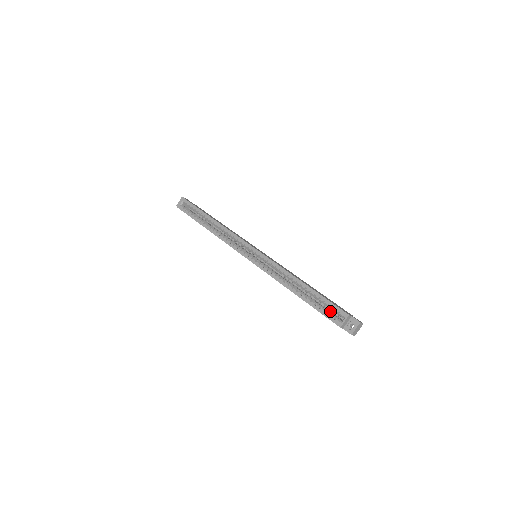
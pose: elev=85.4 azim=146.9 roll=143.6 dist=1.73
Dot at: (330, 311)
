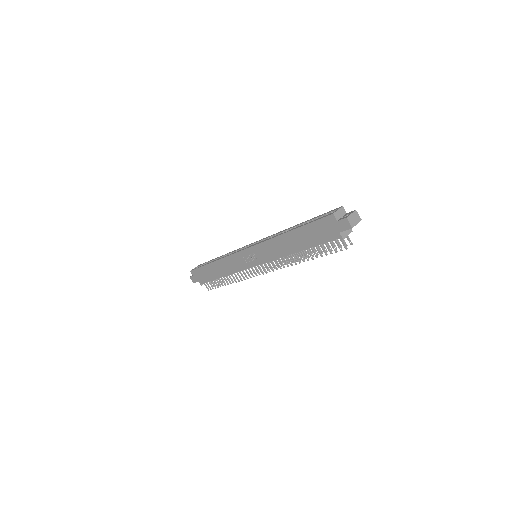
Dot at: occluded
